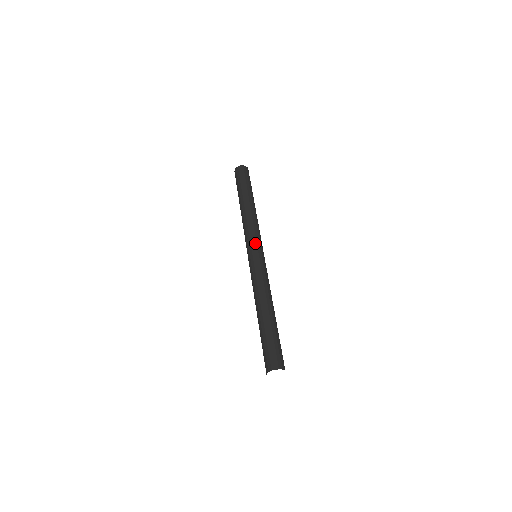
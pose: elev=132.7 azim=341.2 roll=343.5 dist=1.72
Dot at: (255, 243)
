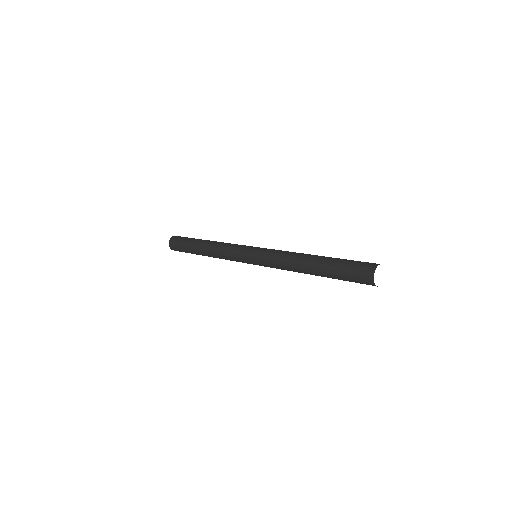
Dot at: (243, 250)
